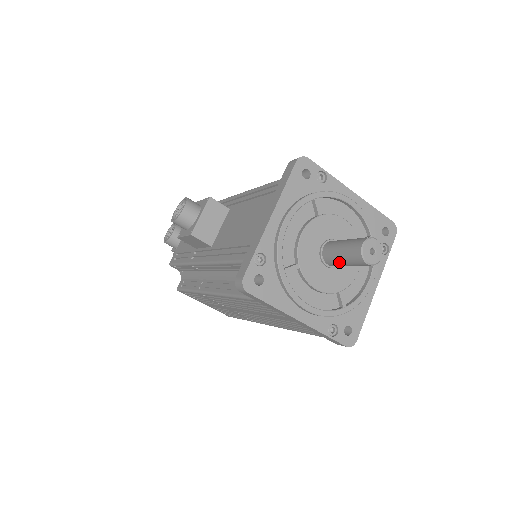
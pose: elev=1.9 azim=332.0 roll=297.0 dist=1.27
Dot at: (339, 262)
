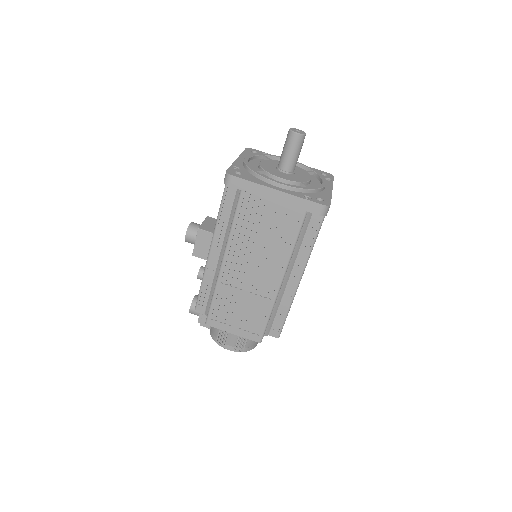
Dot at: (287, 156)
